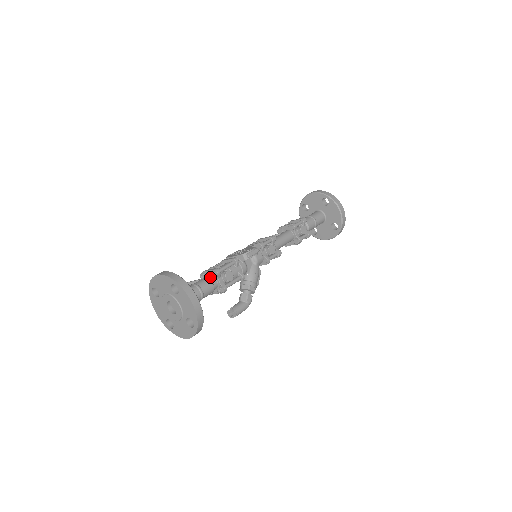
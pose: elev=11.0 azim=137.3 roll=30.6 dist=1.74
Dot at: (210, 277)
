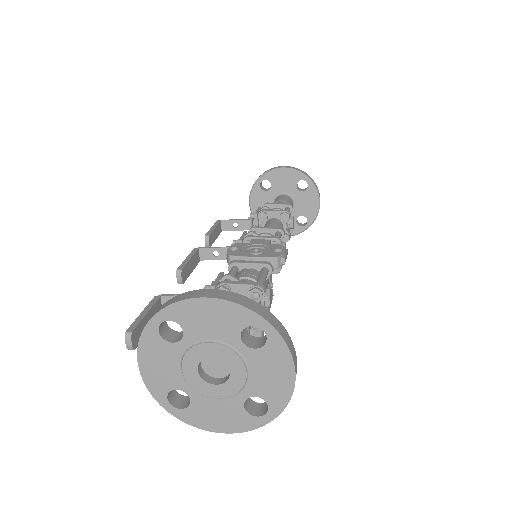
Dot at: occluded
